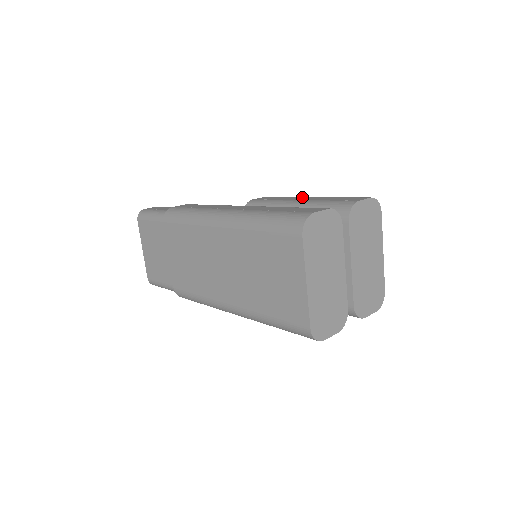
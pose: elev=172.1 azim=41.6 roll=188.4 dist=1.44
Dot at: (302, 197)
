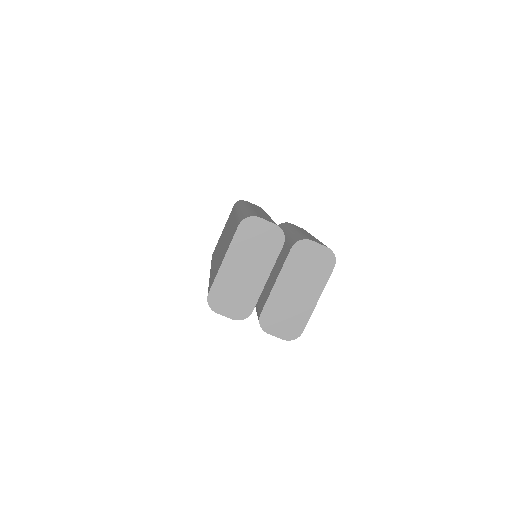
Dot at: (310, 234)
